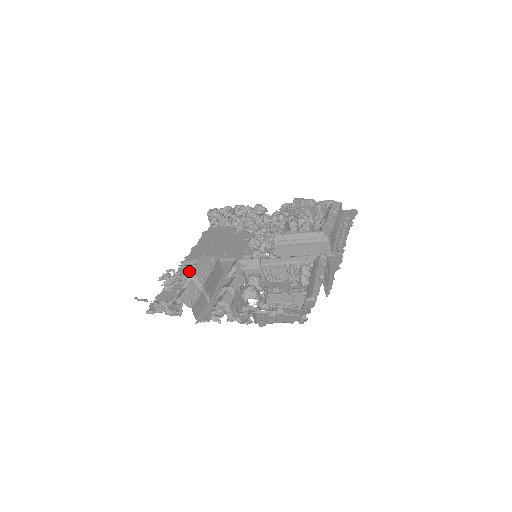
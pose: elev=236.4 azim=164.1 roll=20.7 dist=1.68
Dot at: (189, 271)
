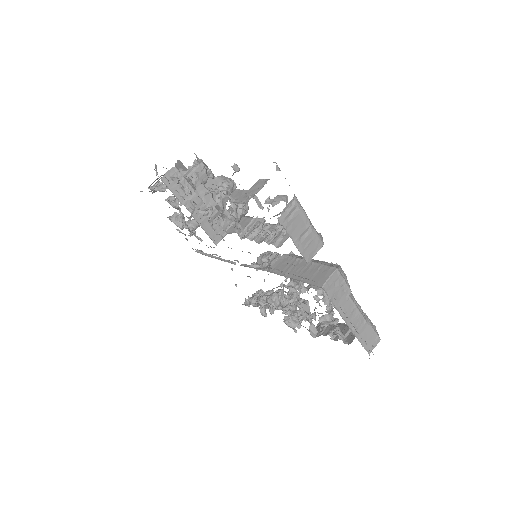
Dot at: occluded
